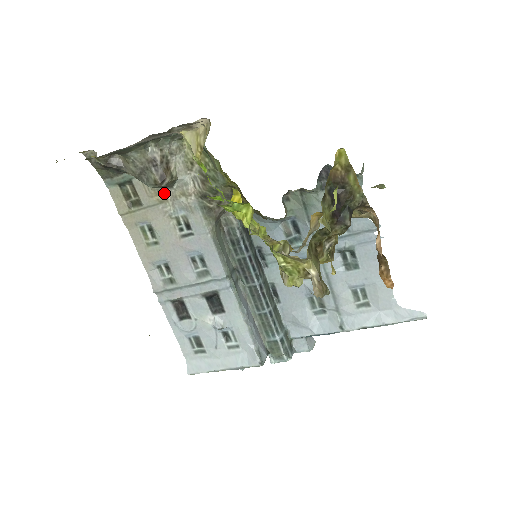
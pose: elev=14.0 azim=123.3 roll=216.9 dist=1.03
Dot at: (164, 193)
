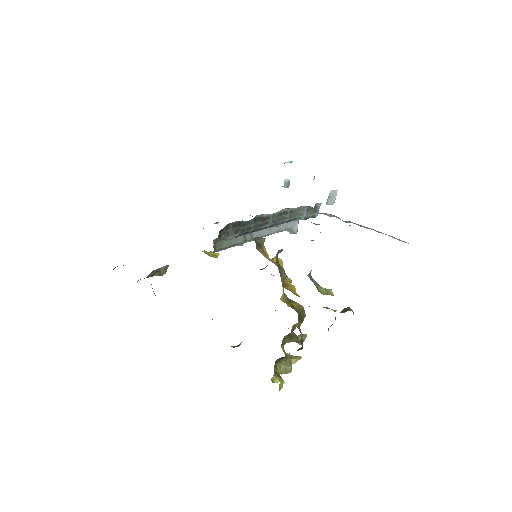
Dot at: occluded
